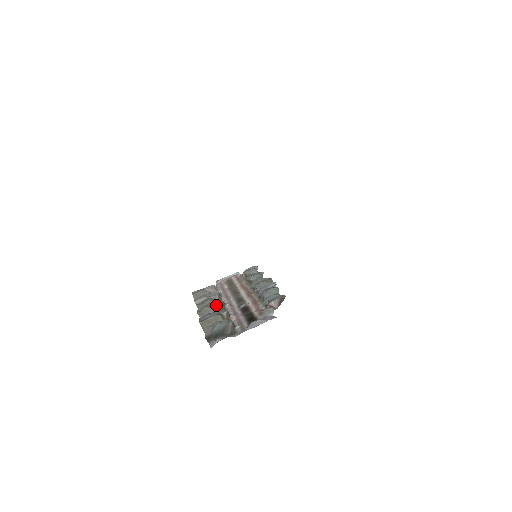
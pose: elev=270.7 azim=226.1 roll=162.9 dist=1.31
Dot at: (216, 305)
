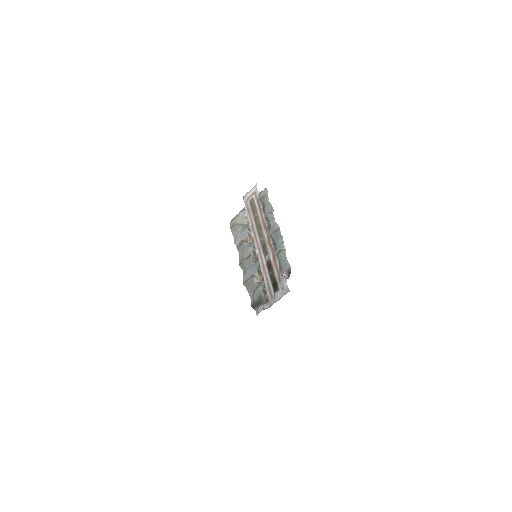
Dot at: (249, 258)
